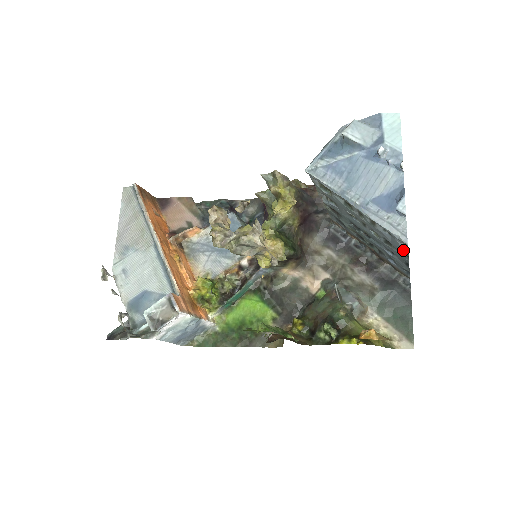
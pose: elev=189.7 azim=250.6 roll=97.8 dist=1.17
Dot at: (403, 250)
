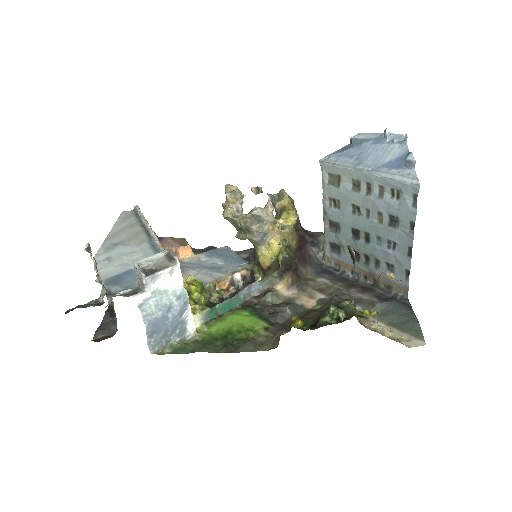
Dot at: (411, 213)
